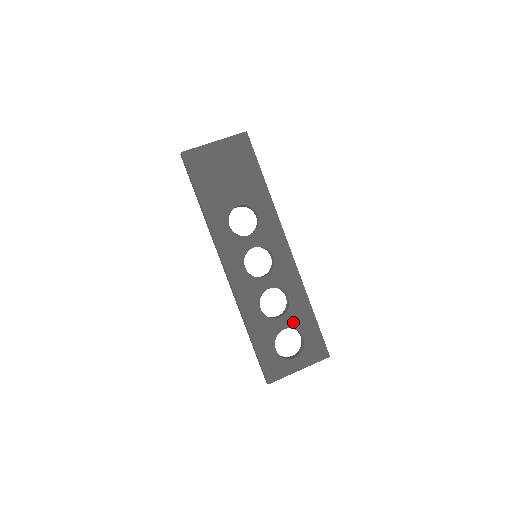
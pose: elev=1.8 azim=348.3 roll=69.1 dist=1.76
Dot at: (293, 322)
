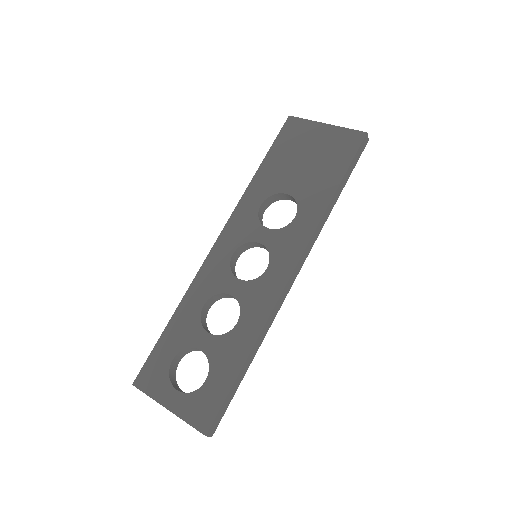
Dot at: (214, 352)
